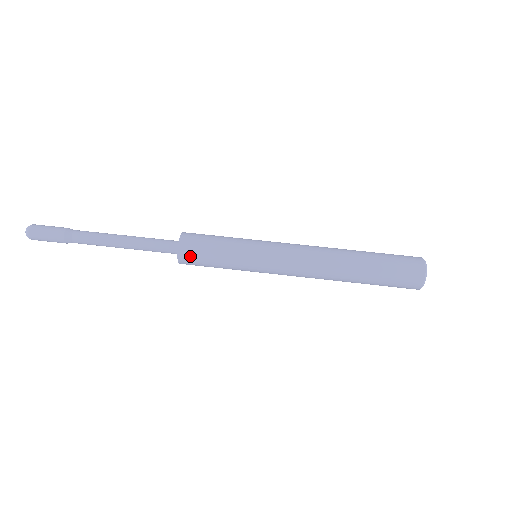
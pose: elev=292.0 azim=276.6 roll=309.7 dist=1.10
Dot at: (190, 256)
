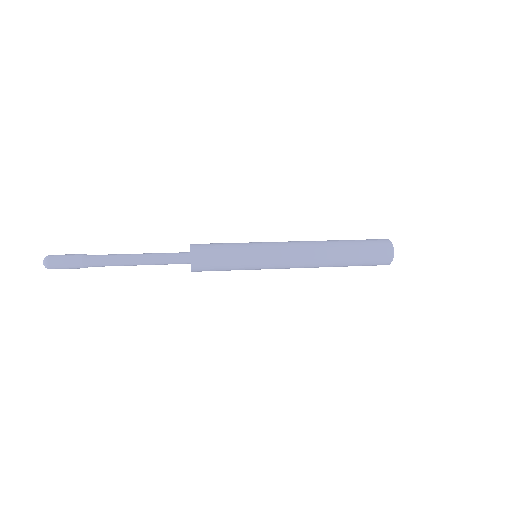
Dot at: (202, 259)
